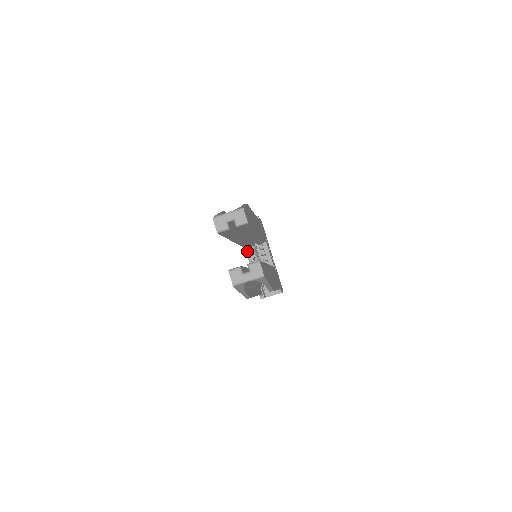
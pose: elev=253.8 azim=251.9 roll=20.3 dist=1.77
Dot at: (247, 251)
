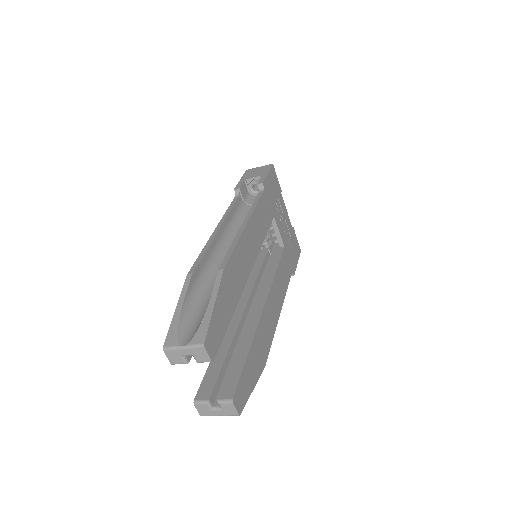
Dot at: occluded
